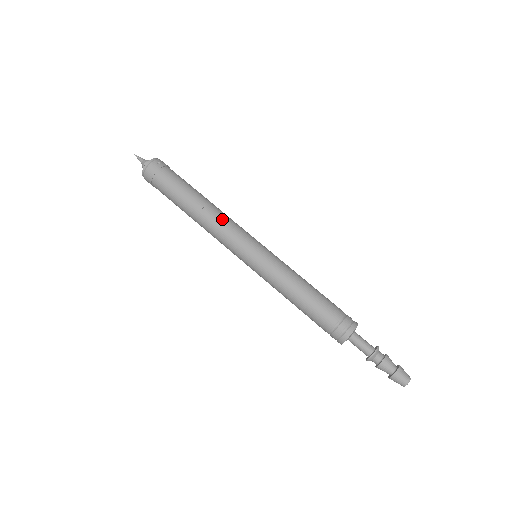
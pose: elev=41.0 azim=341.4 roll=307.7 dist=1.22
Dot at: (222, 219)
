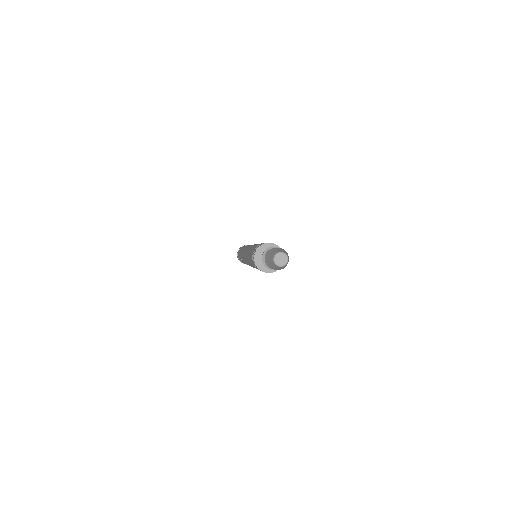
Dot at: occluded
